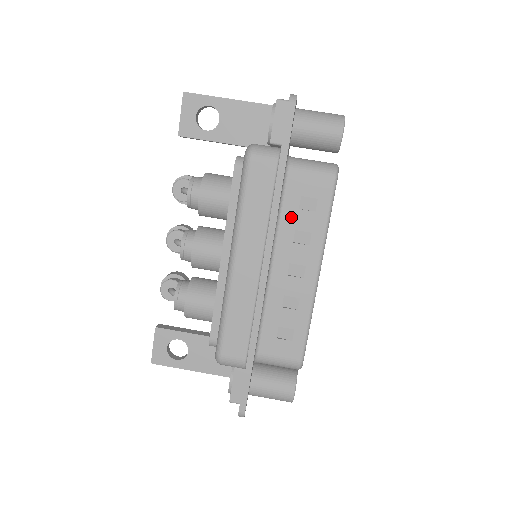
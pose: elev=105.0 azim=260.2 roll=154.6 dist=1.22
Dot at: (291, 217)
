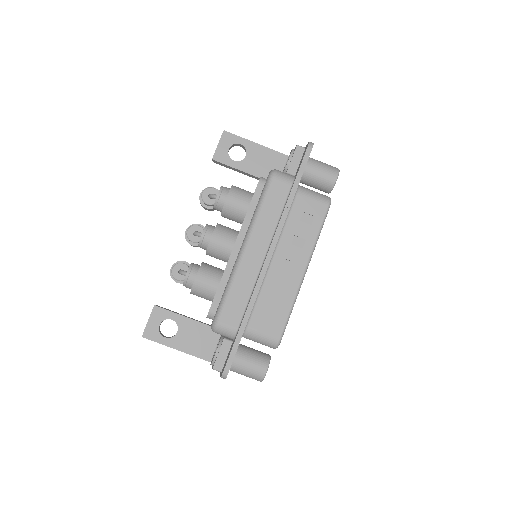
Dot at: (293, 225)
